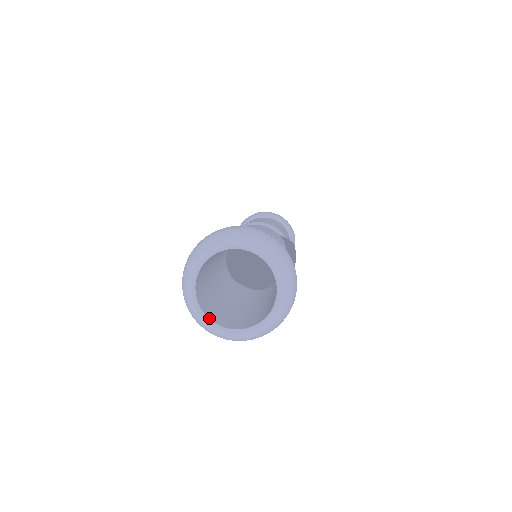
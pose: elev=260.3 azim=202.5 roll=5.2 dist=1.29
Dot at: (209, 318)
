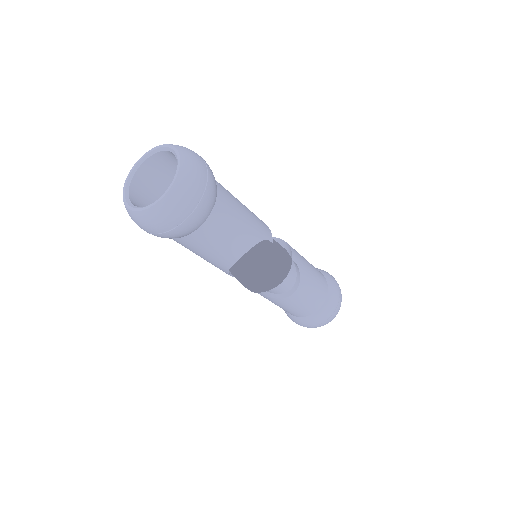
Dot at: (129, 193)
